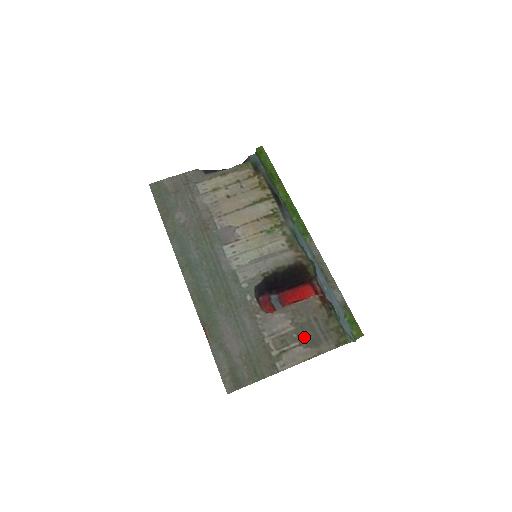
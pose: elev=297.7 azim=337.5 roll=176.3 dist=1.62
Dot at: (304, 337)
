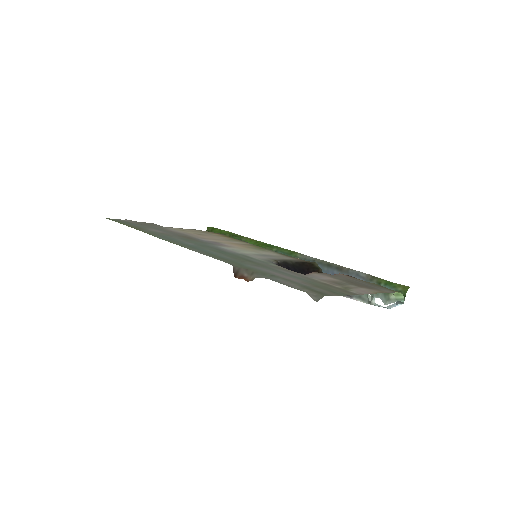
Dot at: (357, 284)
